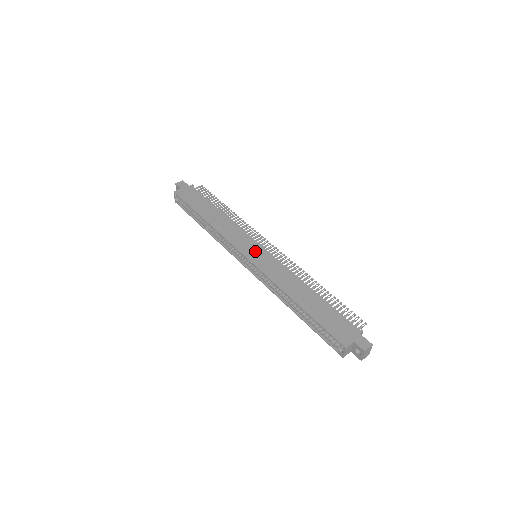
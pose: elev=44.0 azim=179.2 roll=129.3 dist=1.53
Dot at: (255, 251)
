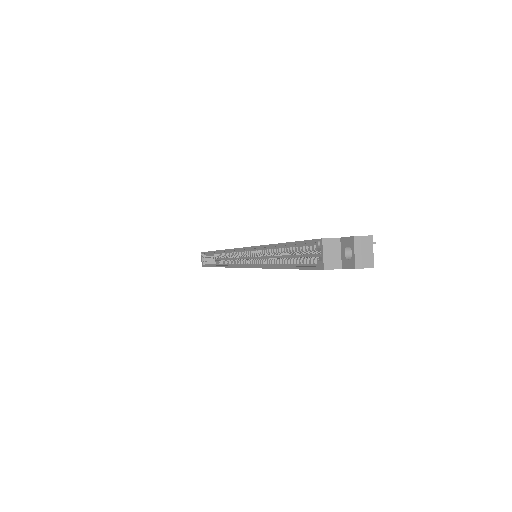
Dot at: occluded
